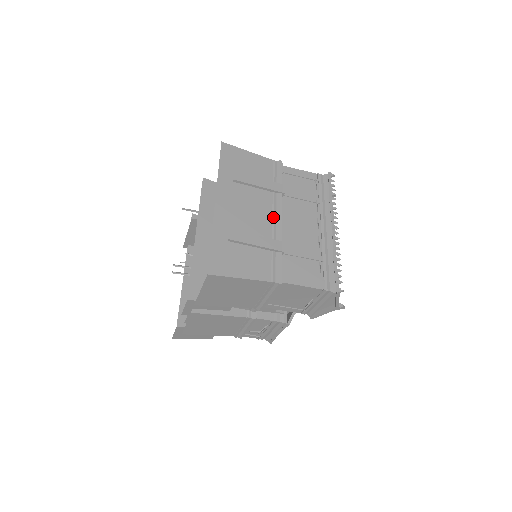
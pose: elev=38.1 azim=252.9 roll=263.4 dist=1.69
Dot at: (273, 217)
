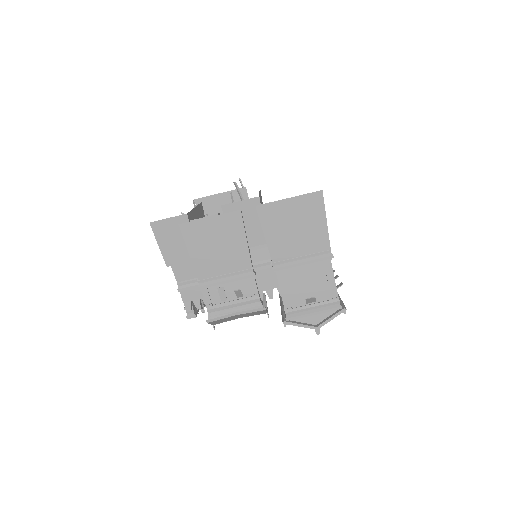
Dot at: occluded
